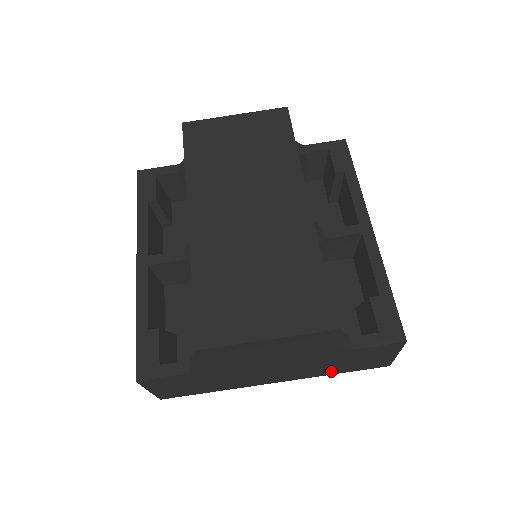
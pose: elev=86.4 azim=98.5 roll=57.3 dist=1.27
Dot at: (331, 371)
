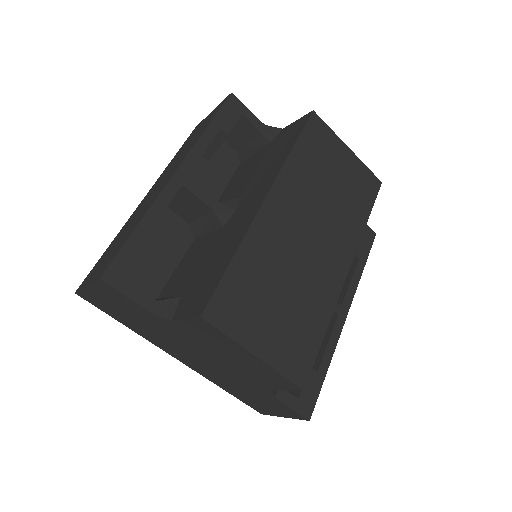
Dot at: (226, 387)
